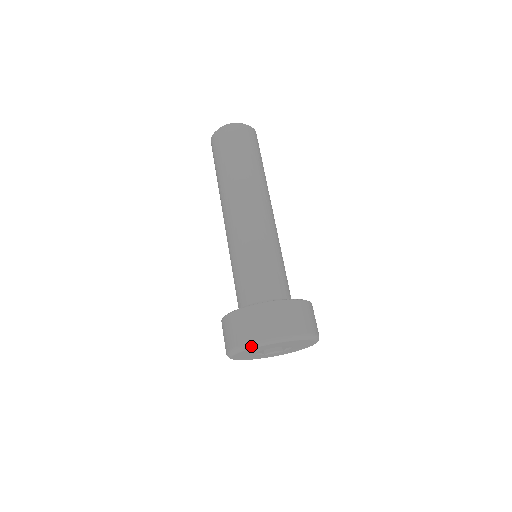
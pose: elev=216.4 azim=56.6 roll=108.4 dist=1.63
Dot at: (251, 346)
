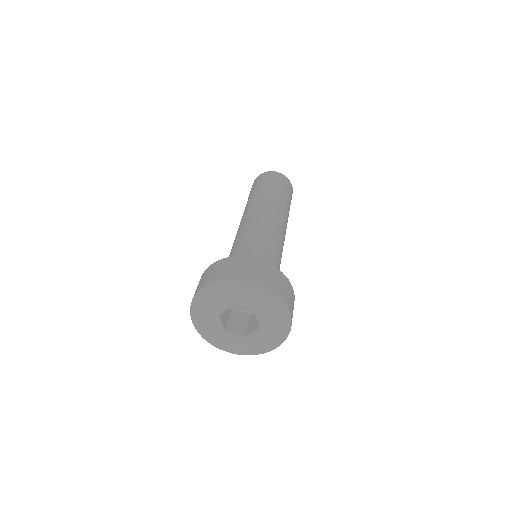
Dot at: (228, 283)
